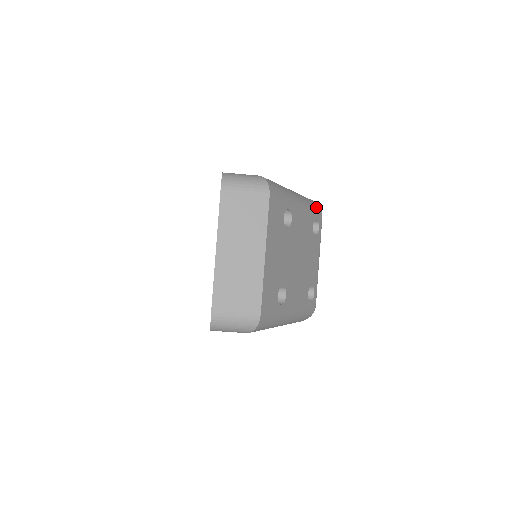
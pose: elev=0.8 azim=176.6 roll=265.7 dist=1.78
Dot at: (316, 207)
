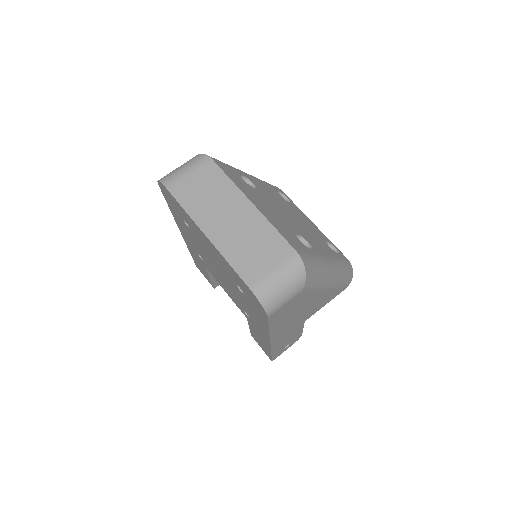
Dot at: occluded
